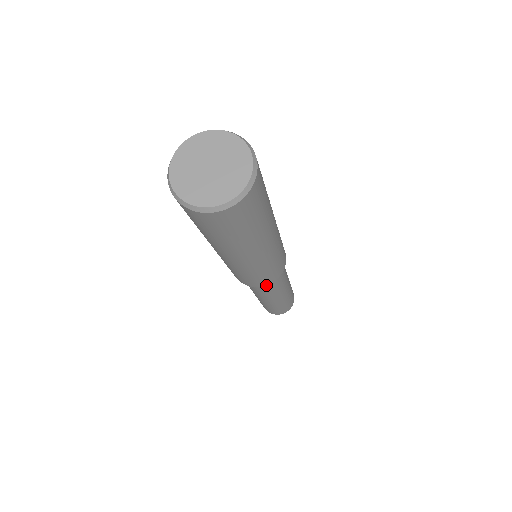
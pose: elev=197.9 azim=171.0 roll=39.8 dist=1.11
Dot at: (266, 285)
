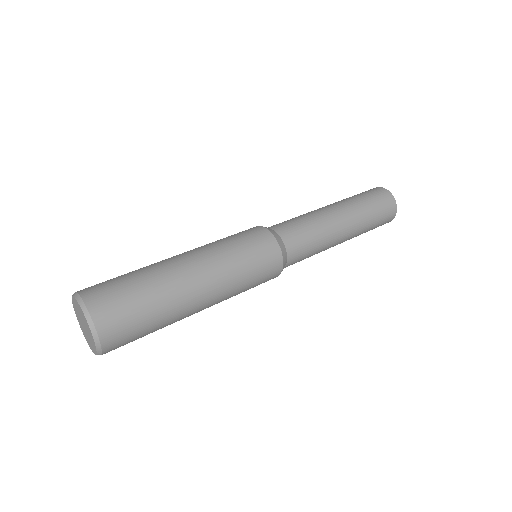
Dot at: (278, 275)
